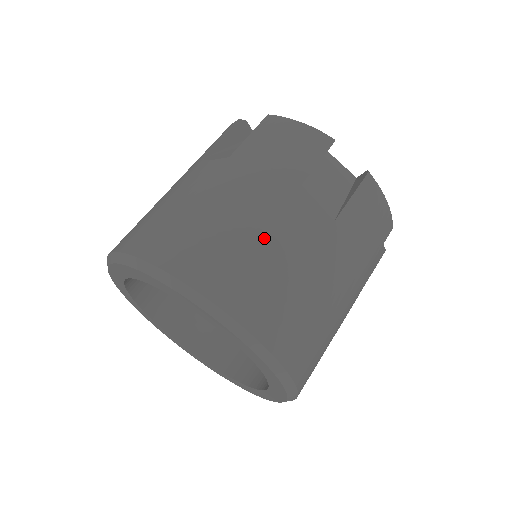
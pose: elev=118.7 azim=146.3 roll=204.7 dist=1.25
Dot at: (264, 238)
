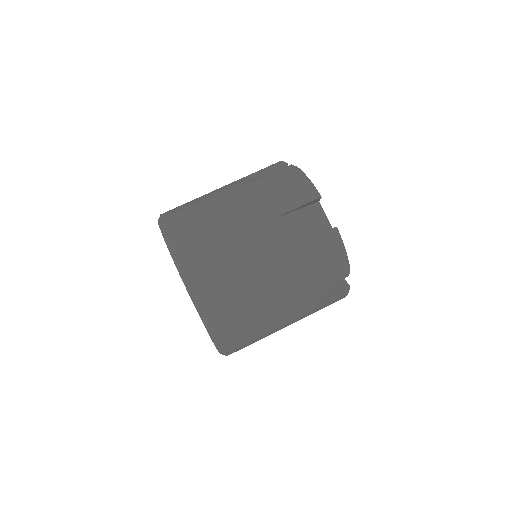
Dot at: (266, 318)
